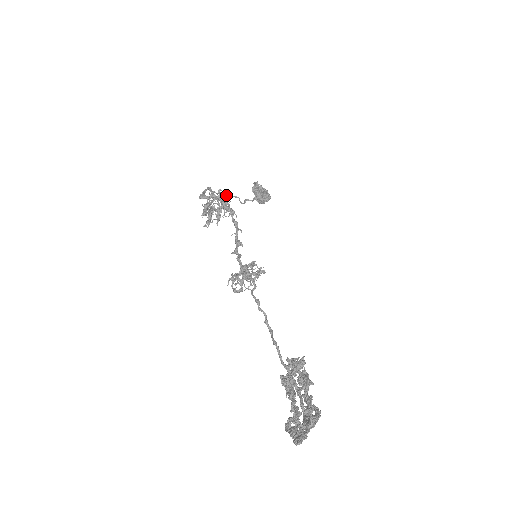
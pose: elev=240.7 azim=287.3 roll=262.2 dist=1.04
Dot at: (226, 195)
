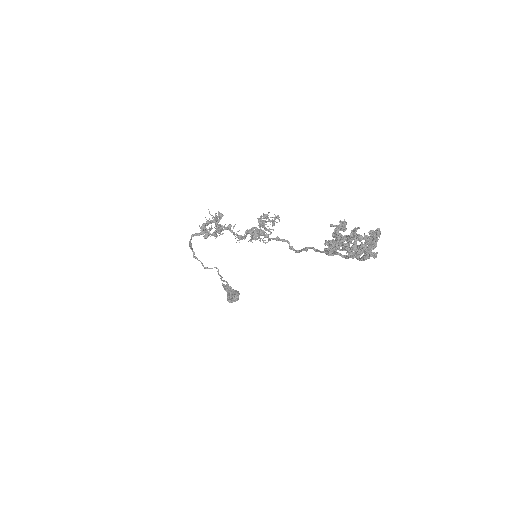
Dot at: (205, 268)
